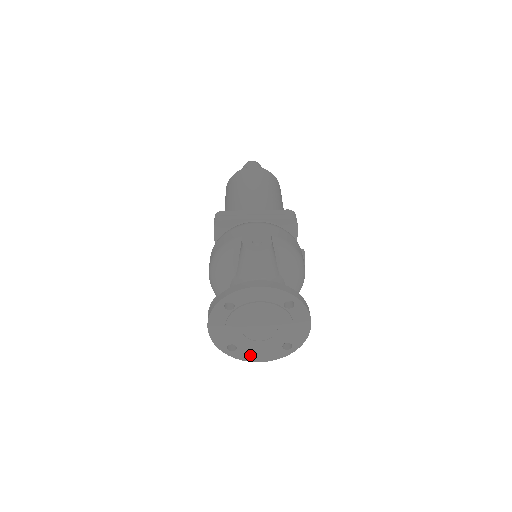
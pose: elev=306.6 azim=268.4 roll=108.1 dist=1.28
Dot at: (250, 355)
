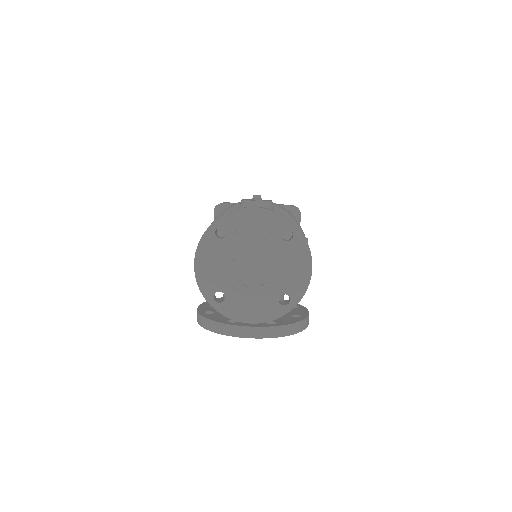
Dot at: (240, 311)
